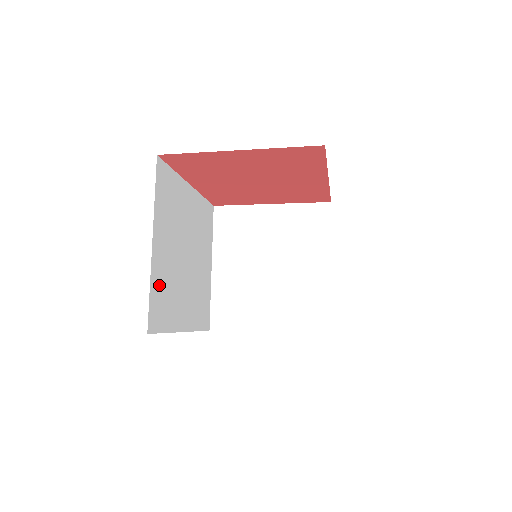
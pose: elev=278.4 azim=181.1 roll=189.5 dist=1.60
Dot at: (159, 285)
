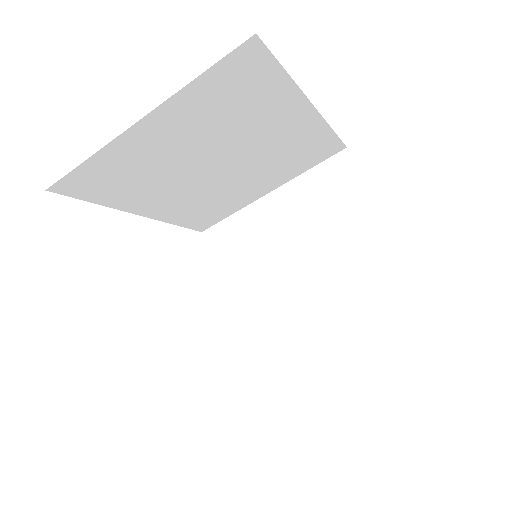
Dot at: (118, 163)
